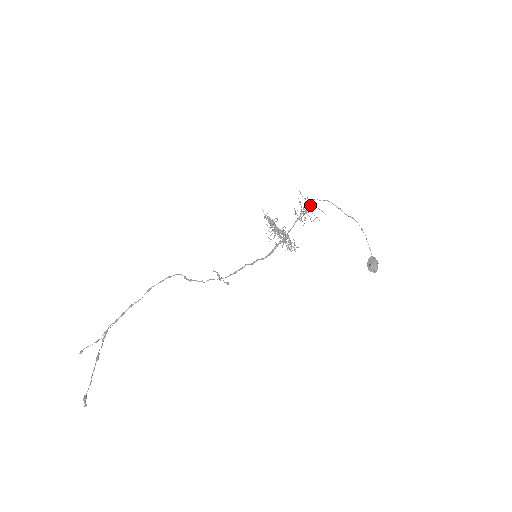
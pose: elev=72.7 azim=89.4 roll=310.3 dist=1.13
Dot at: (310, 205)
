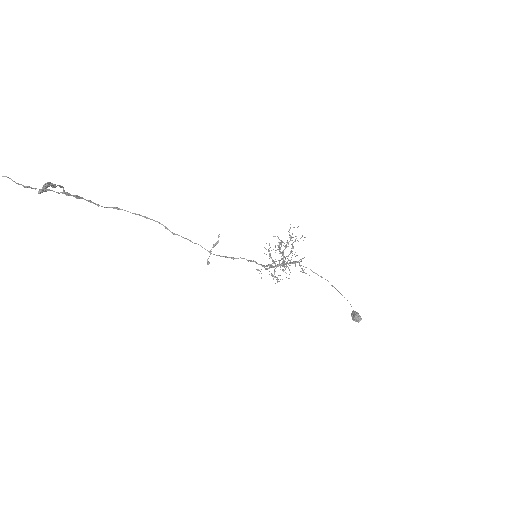
Dot at: (298, 261)
